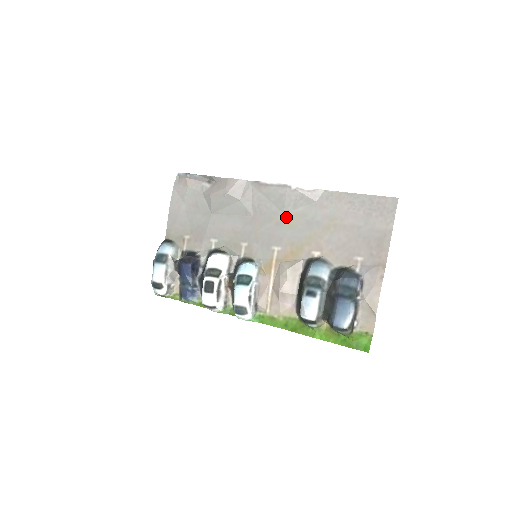
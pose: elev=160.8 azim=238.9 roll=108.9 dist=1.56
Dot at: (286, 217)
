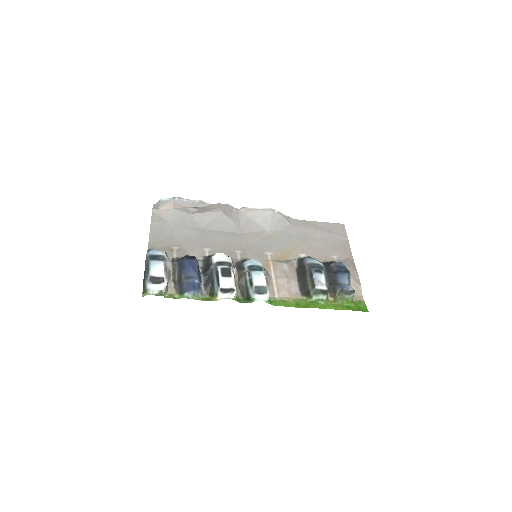
Dot at: (270, 233)
